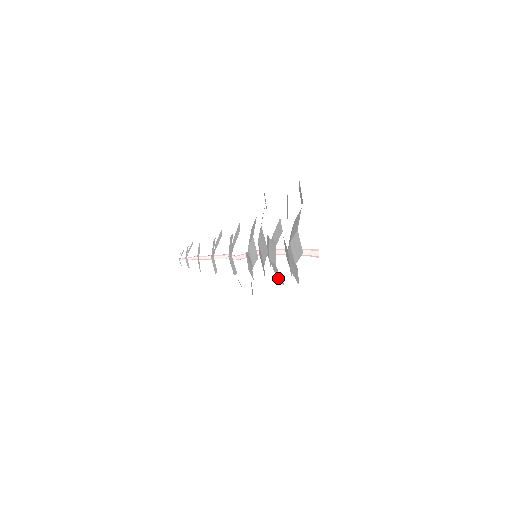
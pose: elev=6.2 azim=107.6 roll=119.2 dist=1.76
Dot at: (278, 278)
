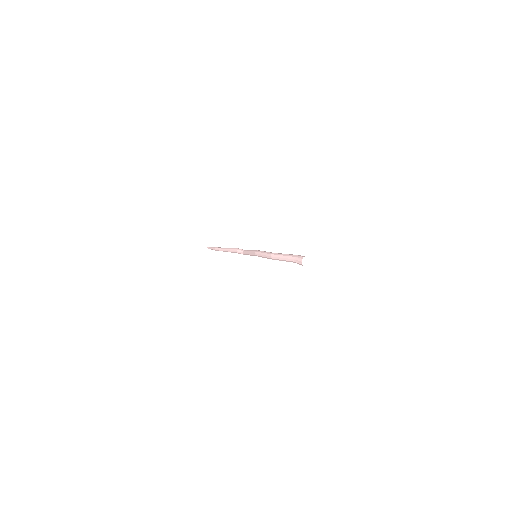
Dot at: occluded
